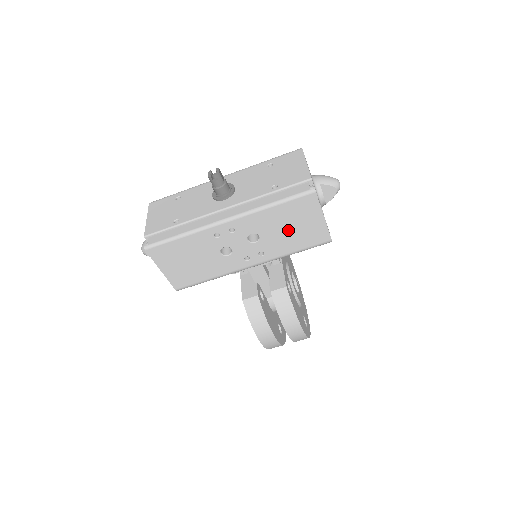
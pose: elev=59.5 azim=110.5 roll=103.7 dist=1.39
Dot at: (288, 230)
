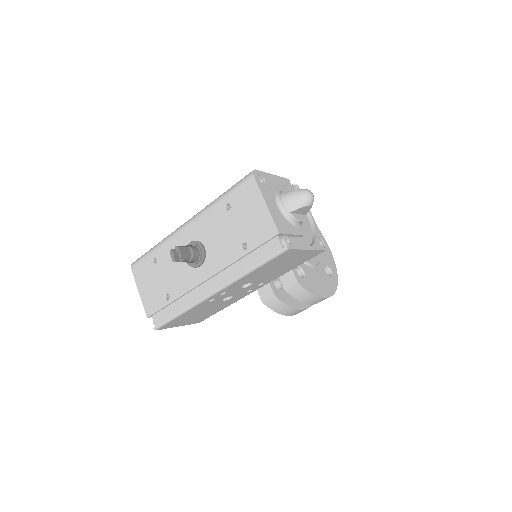
Dot at: (277, 269)
